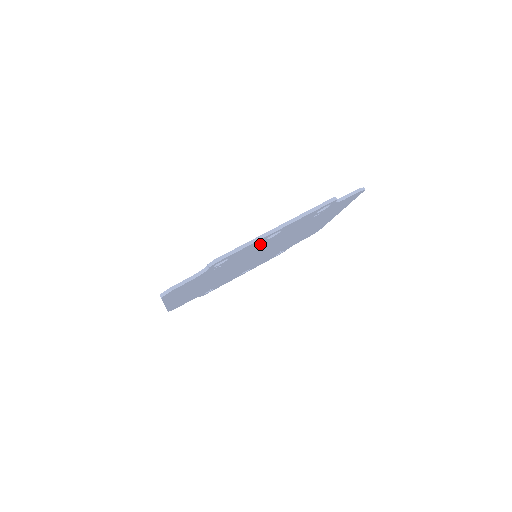
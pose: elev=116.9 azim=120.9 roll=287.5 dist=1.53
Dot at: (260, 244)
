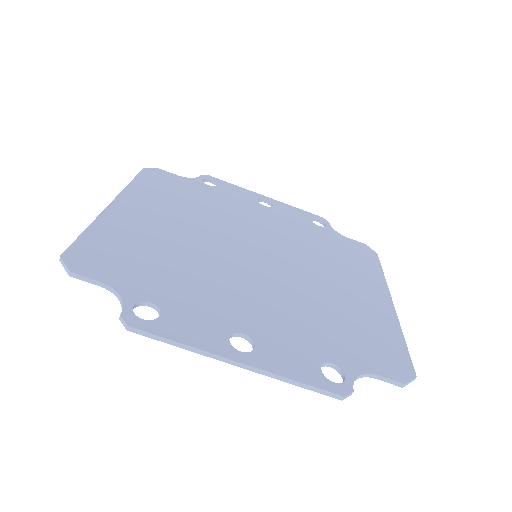
Dot at: (225, 323)
